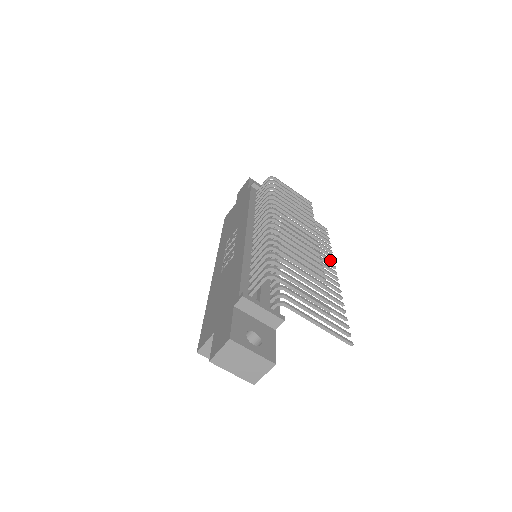
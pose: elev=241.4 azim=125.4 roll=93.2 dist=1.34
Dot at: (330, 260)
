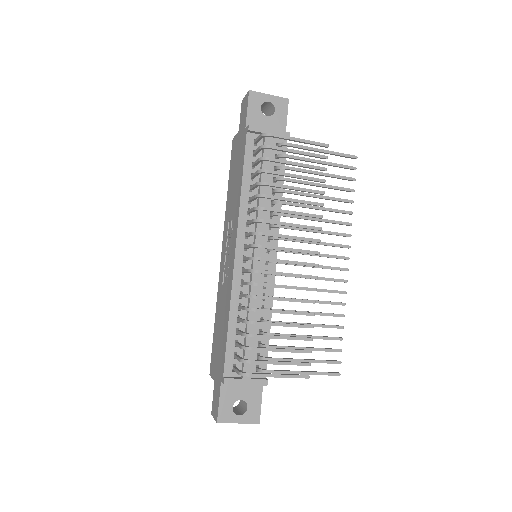
Dot at: (345, 236)
